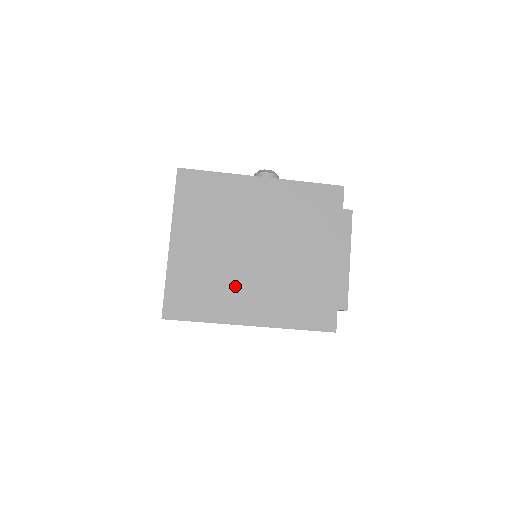
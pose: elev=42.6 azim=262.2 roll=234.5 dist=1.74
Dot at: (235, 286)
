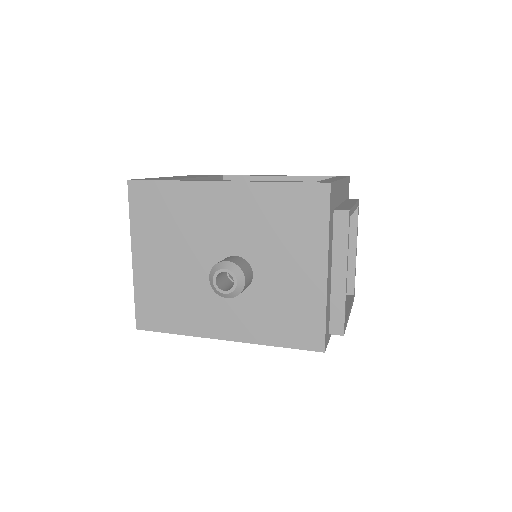
Dot at: occluded
